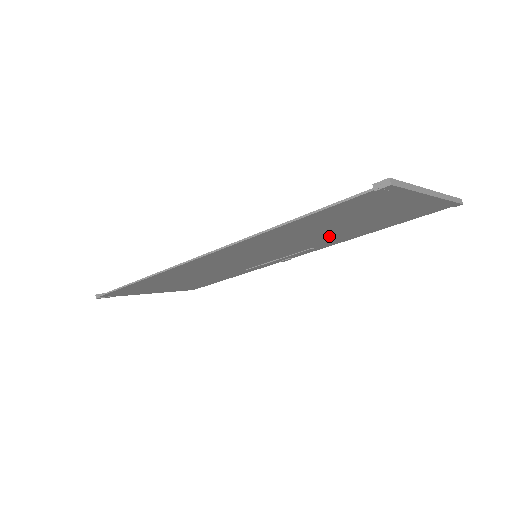
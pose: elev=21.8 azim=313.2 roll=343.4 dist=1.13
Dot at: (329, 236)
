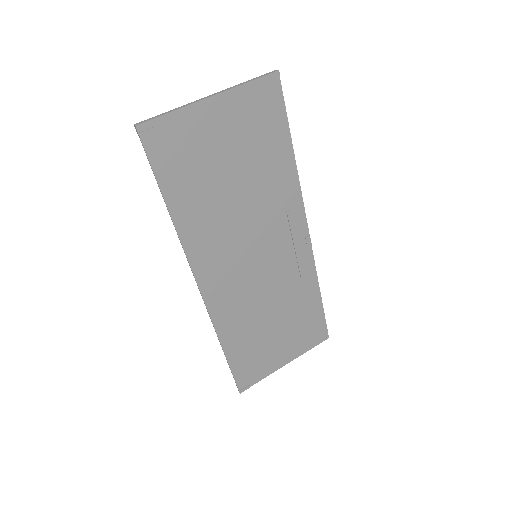
Dot at: (258, 191)
